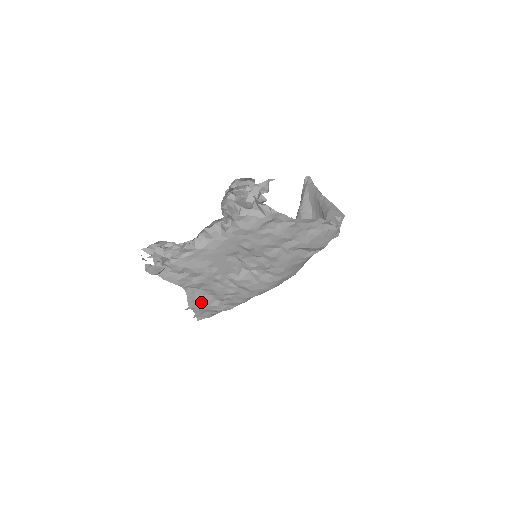
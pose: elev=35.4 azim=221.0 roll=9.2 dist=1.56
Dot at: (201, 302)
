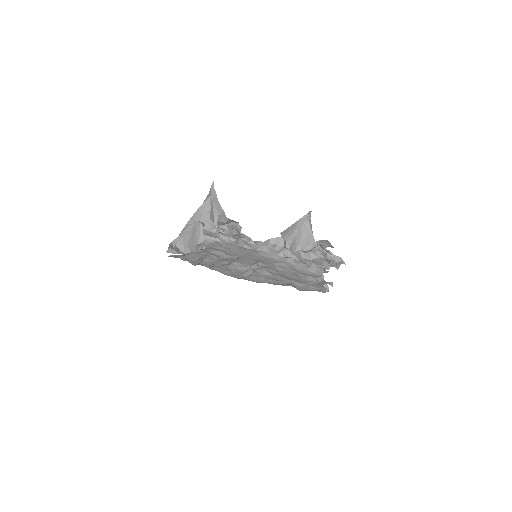
Dot at: (195, 257)
